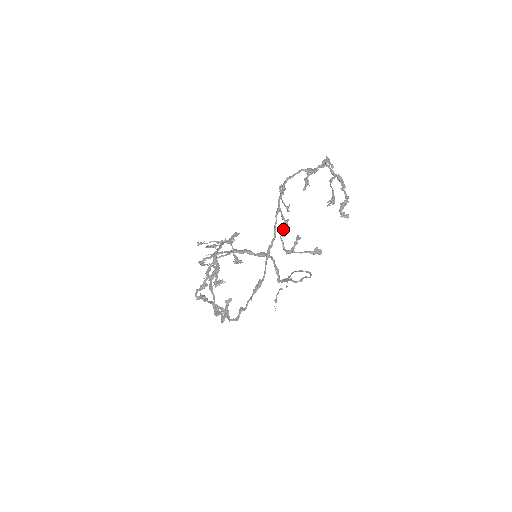
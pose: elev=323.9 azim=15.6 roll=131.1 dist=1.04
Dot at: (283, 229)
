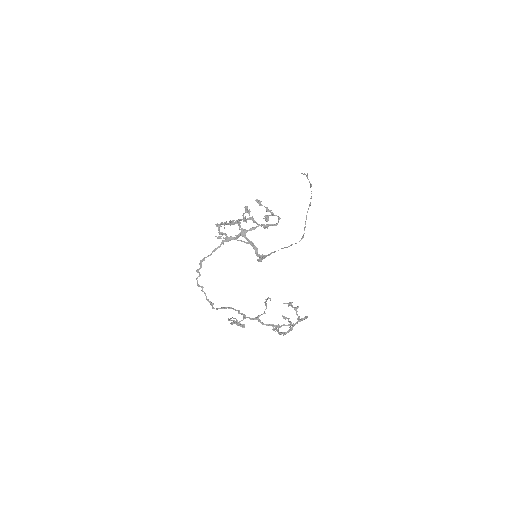
Dot at: (235, 322)
